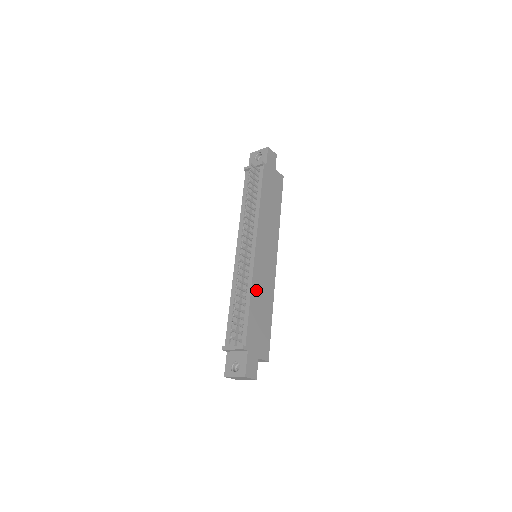
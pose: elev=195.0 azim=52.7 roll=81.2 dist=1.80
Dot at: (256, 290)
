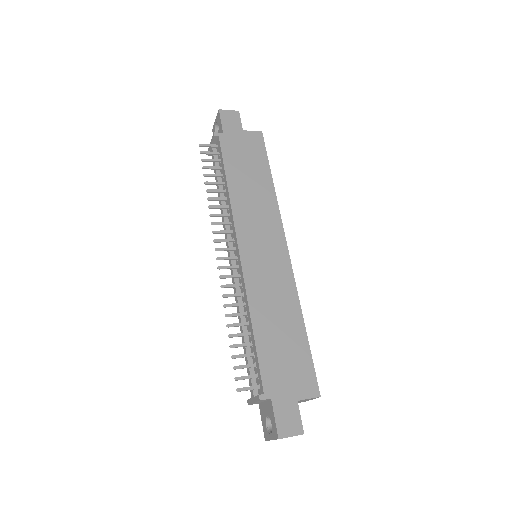
Dot at: (259, 306)
